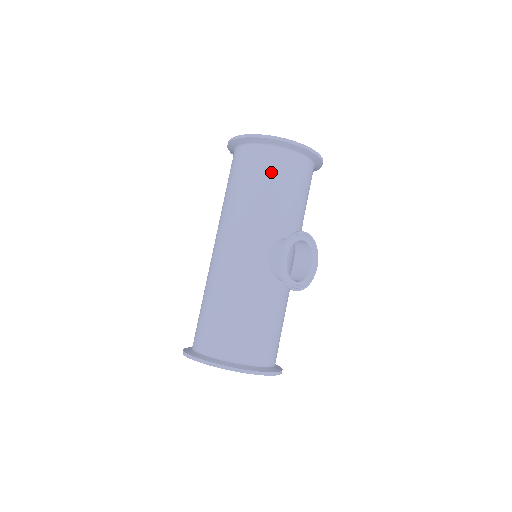
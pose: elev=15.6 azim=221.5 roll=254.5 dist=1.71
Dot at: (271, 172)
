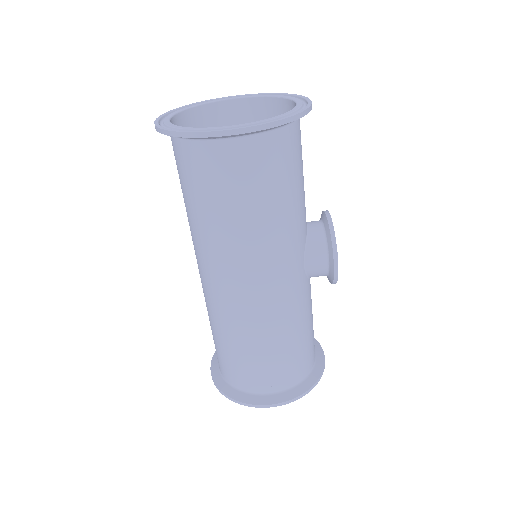
Dot at: (286, 168)
